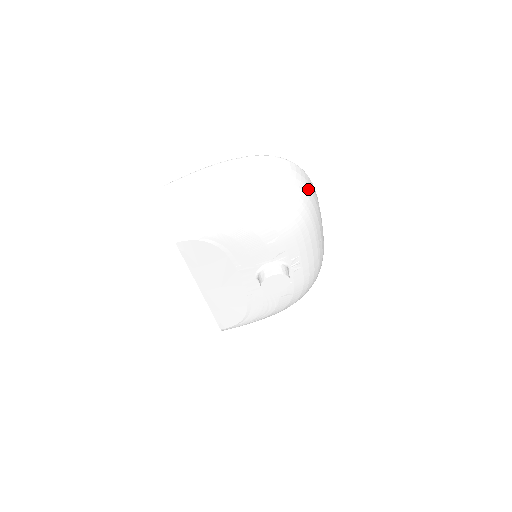
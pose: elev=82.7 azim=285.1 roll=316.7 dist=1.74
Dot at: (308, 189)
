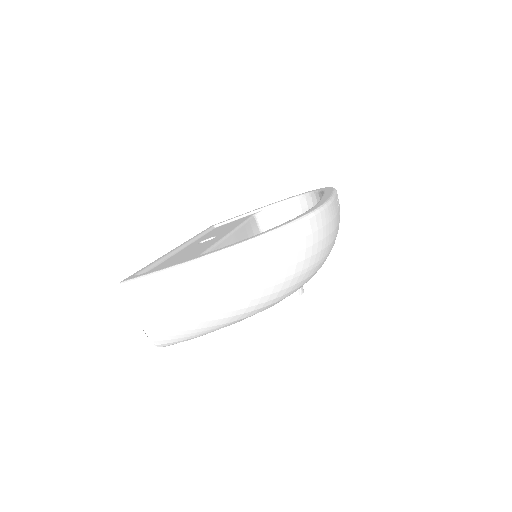
Dot at: (323, 238)
